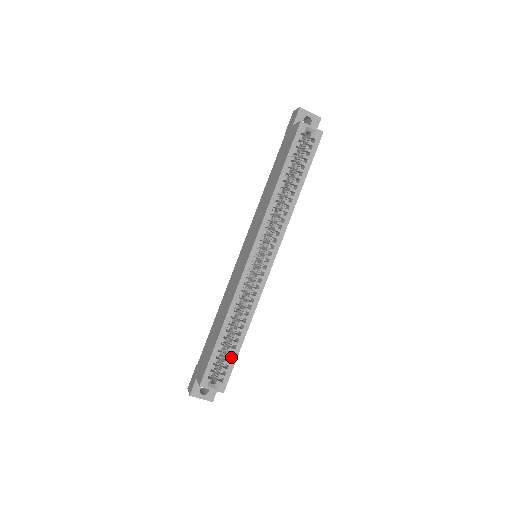
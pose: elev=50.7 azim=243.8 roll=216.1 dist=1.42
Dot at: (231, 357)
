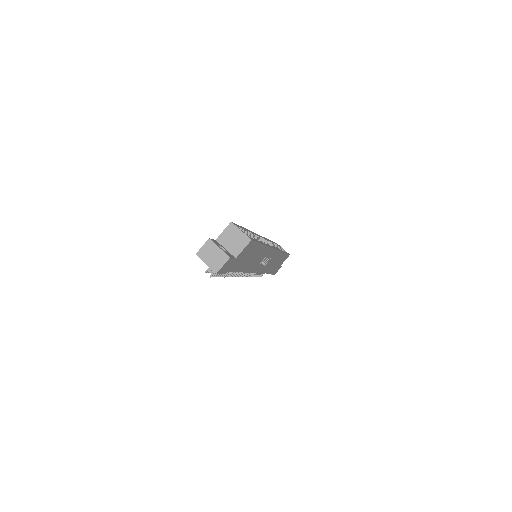
Dot at: (255, 239)
